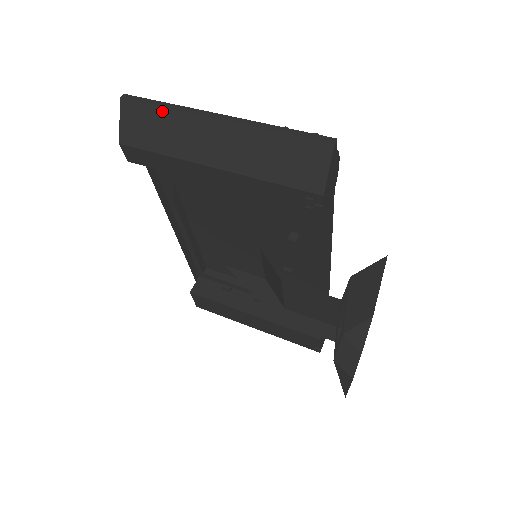
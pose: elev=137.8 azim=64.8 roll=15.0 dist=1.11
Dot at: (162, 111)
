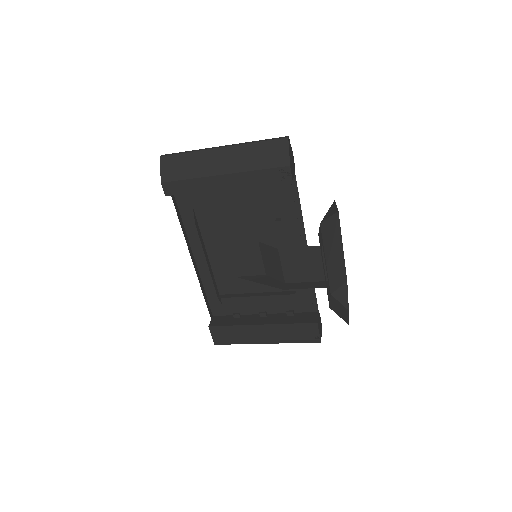
Dot at: (187, 155)
